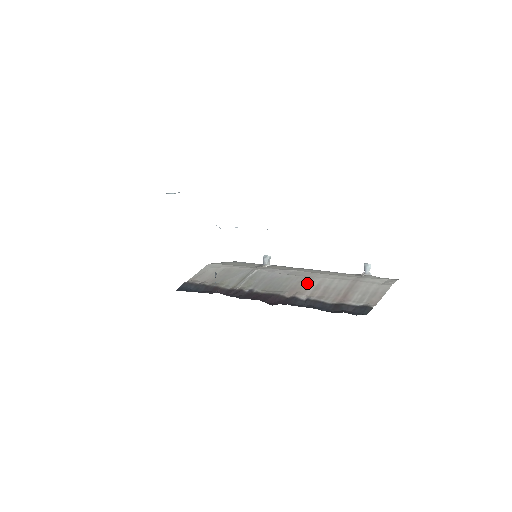
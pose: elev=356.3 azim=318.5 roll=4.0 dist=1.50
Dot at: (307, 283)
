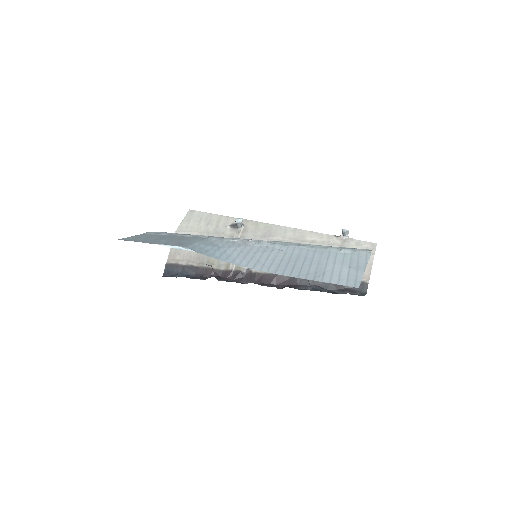
Dot at: occluded
